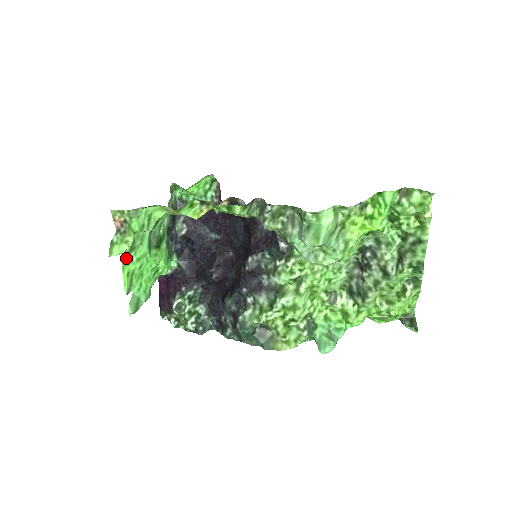
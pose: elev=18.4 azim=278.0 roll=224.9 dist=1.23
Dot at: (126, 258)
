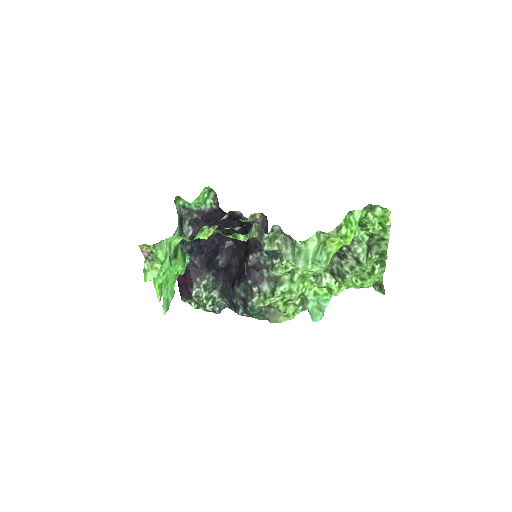
Dot at: occluded
